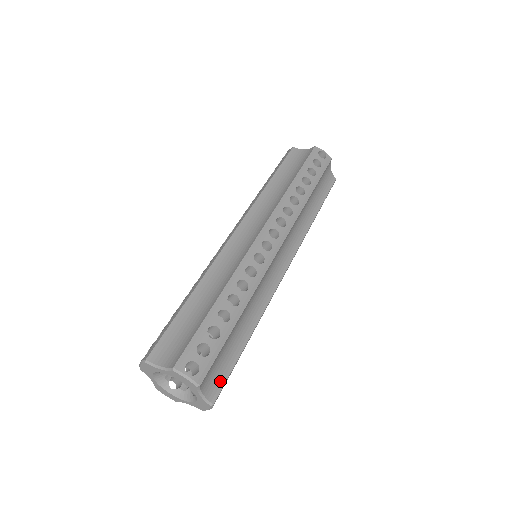
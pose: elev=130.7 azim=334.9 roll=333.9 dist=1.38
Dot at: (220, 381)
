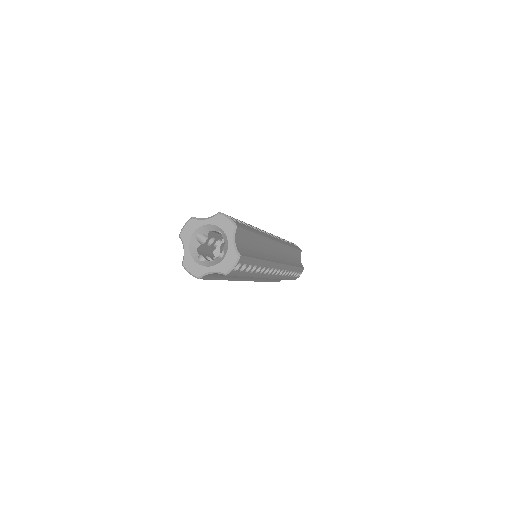
Dot at: (244, 252)
